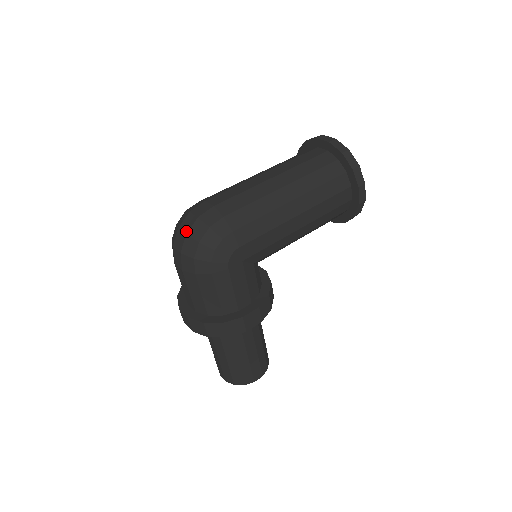
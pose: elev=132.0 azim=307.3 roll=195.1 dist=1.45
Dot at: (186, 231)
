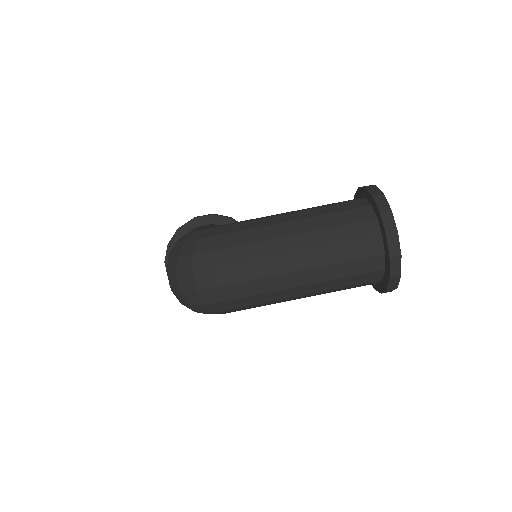
Dot at: (181, 289)
